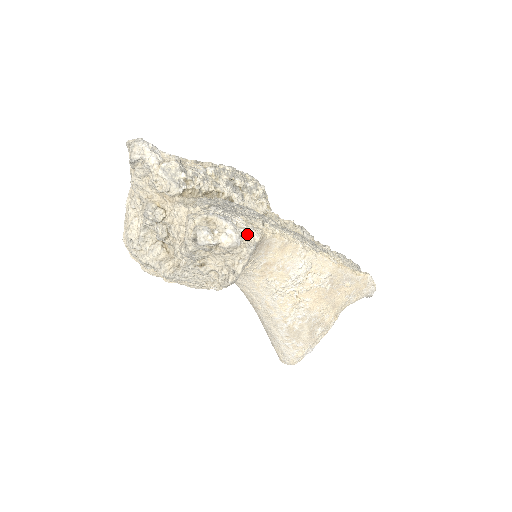
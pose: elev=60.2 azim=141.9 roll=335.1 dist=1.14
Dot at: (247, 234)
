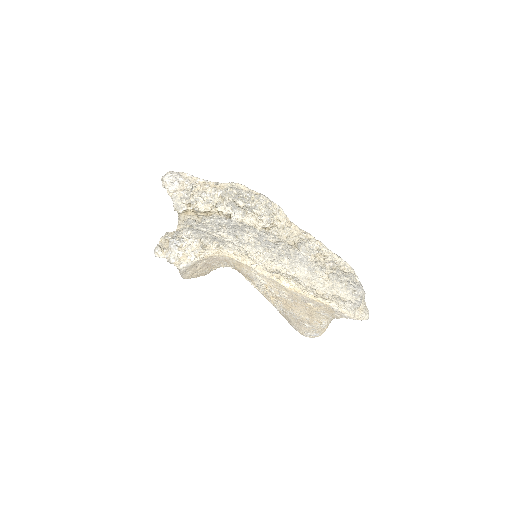
Dot at: (186, 255)
